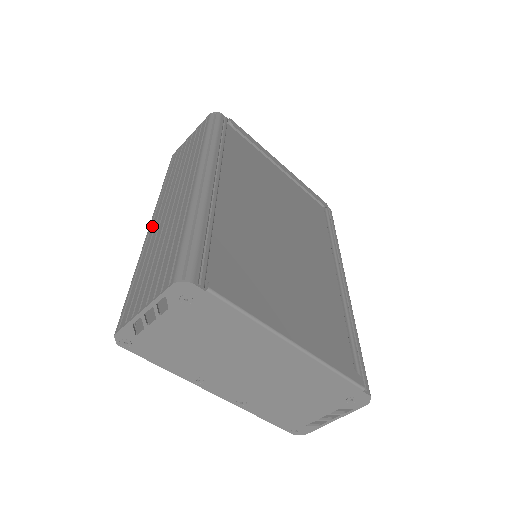
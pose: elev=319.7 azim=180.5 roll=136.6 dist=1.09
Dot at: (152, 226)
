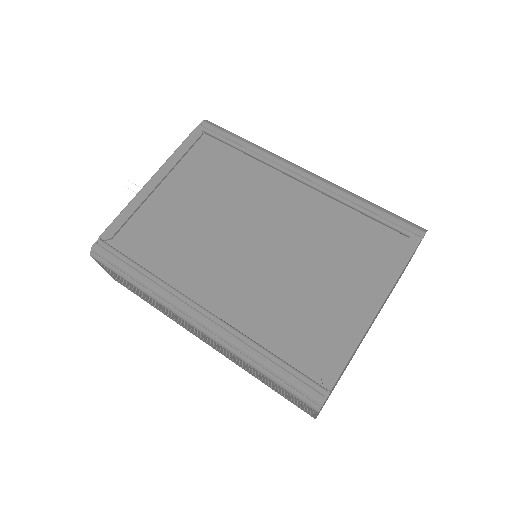
Dot at: occluded
